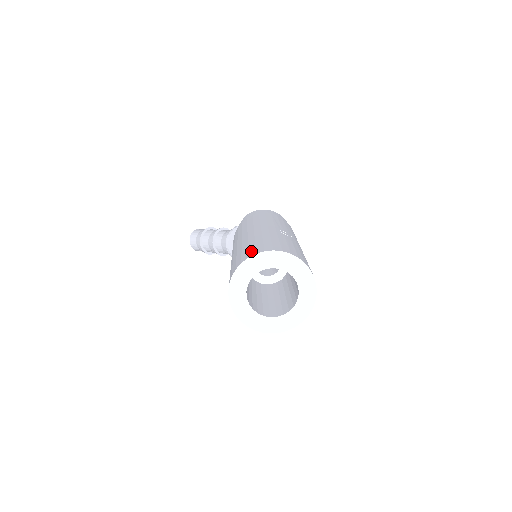
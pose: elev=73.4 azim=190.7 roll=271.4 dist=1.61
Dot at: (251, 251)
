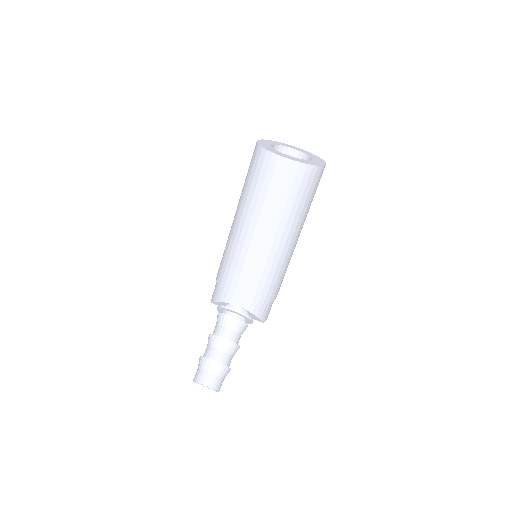
Dot at: (253, 155)
